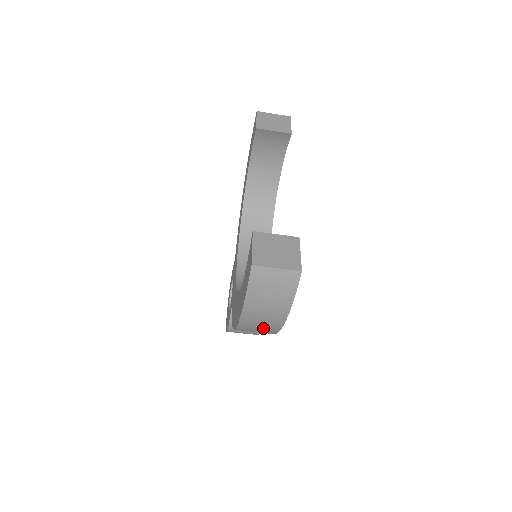
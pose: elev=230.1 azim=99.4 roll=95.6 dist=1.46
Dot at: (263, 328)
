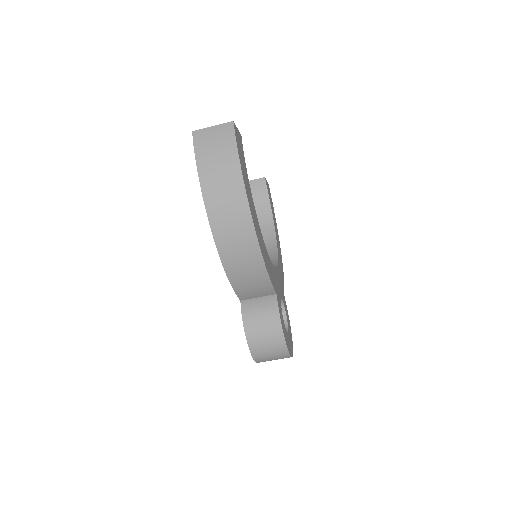
Dot at: (233, 213)
